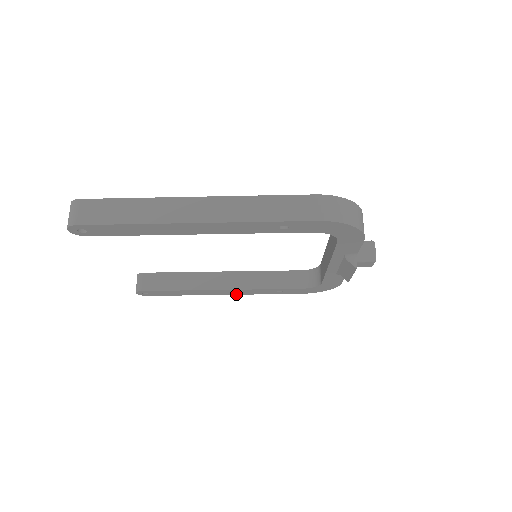
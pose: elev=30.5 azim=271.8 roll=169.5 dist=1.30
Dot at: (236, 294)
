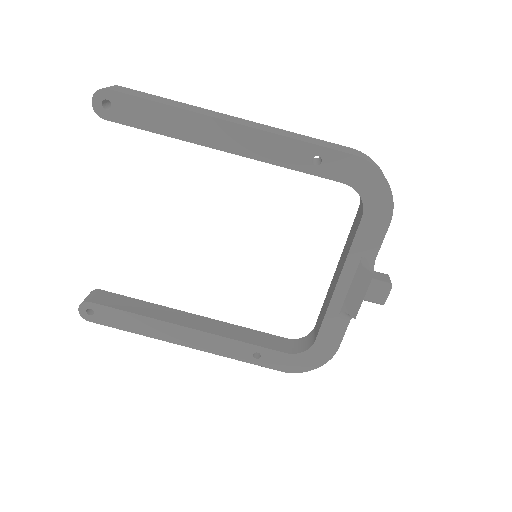
Dot at: (201, 349)
